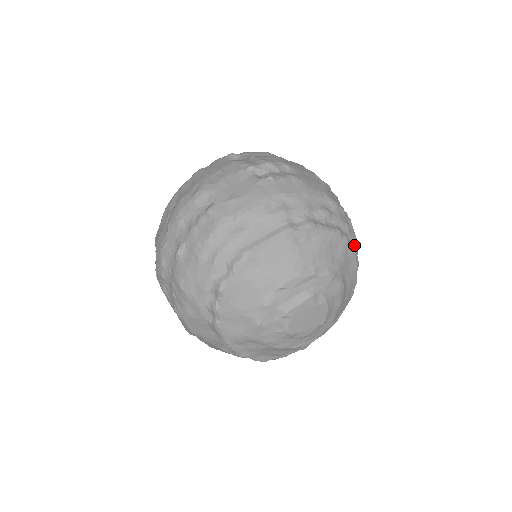
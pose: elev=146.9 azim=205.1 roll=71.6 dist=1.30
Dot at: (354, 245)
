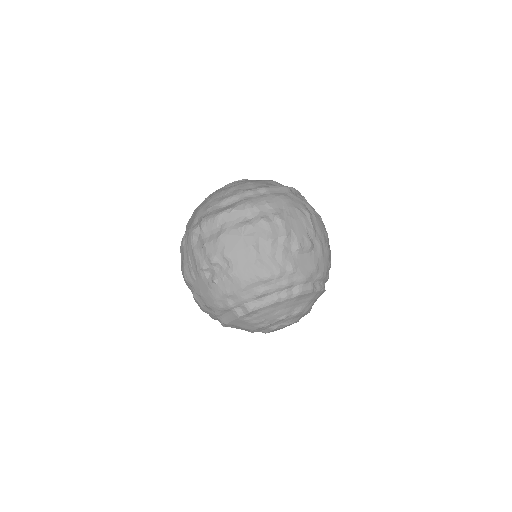
Dot at: (301, 285)
